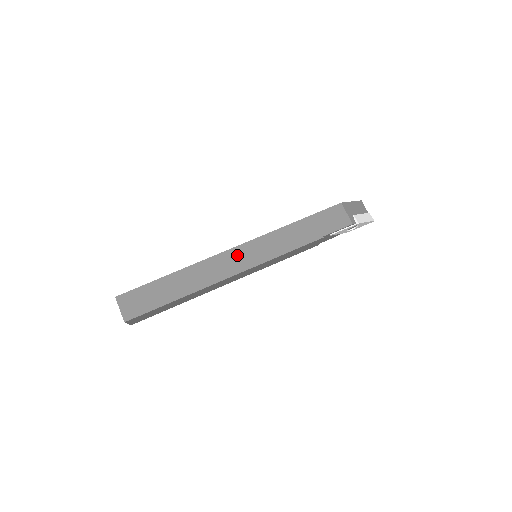
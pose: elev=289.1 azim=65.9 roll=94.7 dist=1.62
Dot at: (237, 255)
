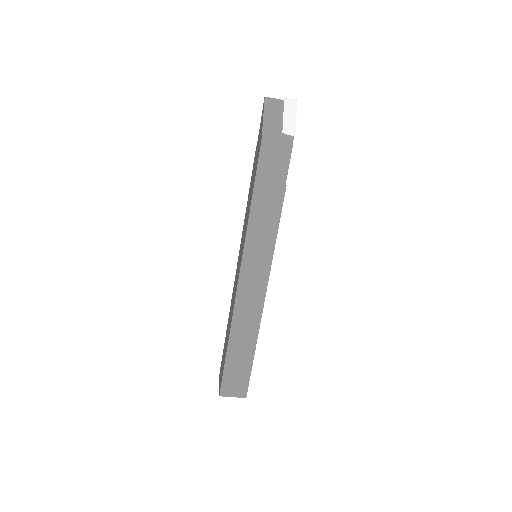
Dot at: (248, 281)
